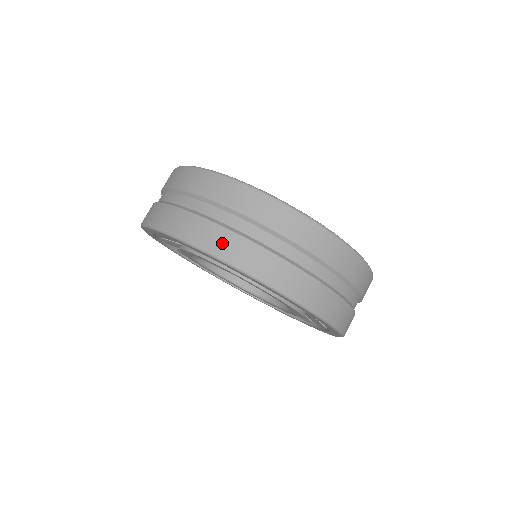
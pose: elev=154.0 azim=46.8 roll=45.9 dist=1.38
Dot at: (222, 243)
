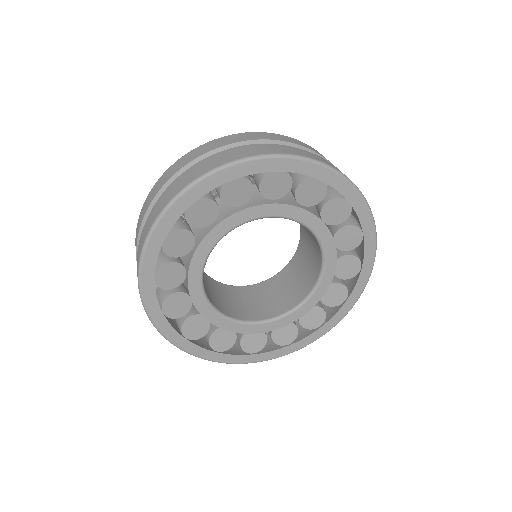
Dot at: (328, 162)
